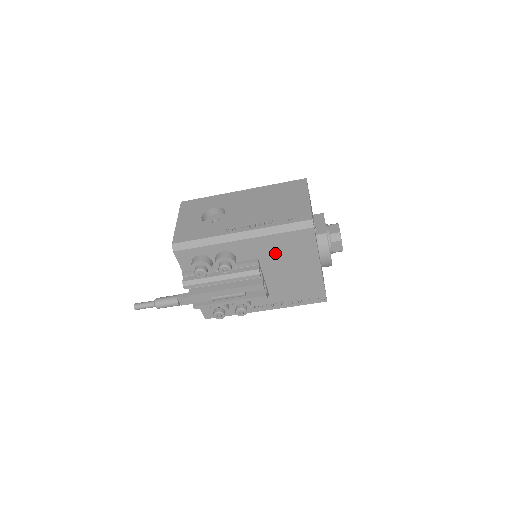
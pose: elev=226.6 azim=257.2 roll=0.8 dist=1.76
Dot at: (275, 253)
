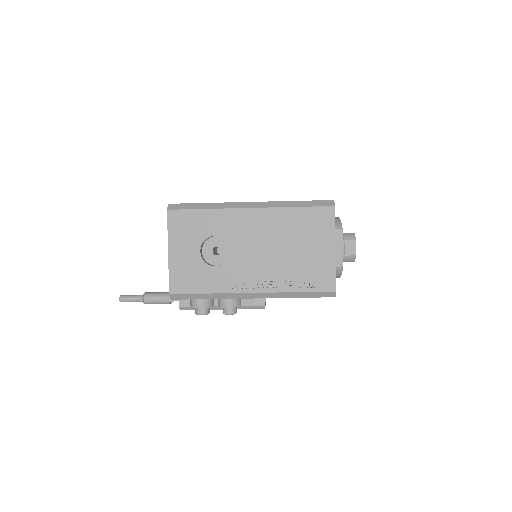
Dot at: occluded
